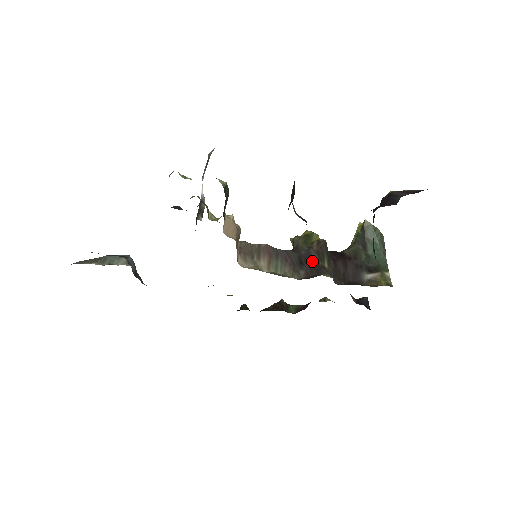
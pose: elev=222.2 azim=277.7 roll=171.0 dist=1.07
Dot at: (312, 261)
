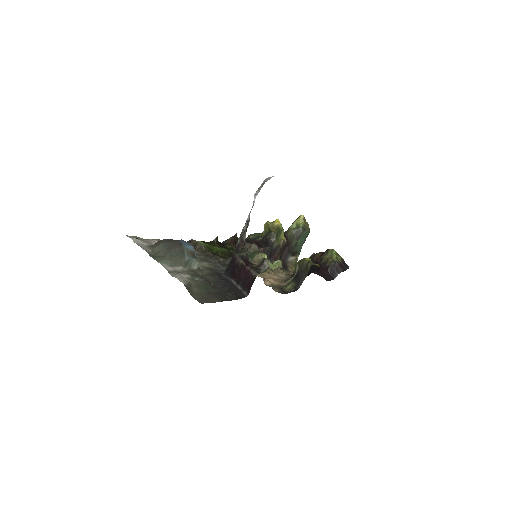
Dot at: (276, 255)
